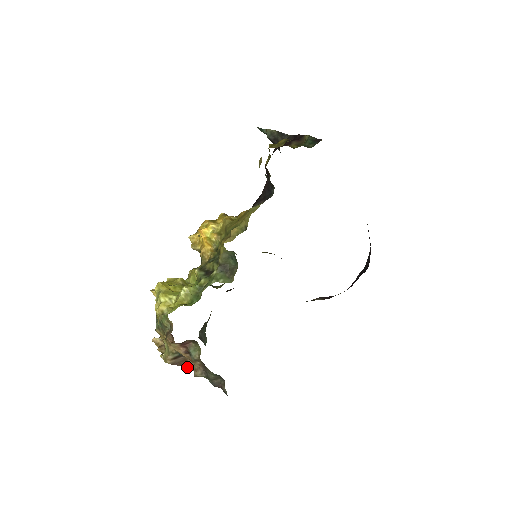
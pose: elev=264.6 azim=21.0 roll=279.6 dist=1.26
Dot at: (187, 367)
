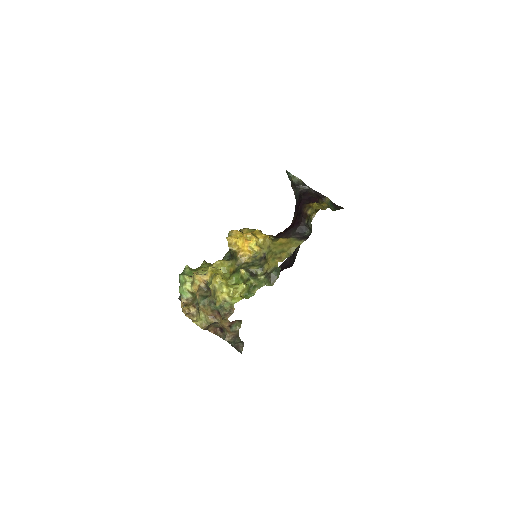
Dot at: (209, 331)
